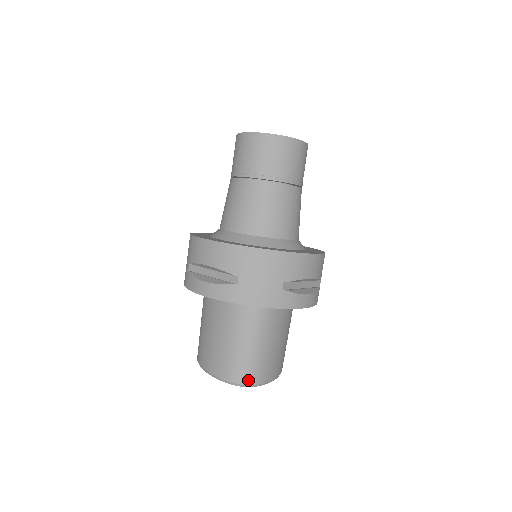
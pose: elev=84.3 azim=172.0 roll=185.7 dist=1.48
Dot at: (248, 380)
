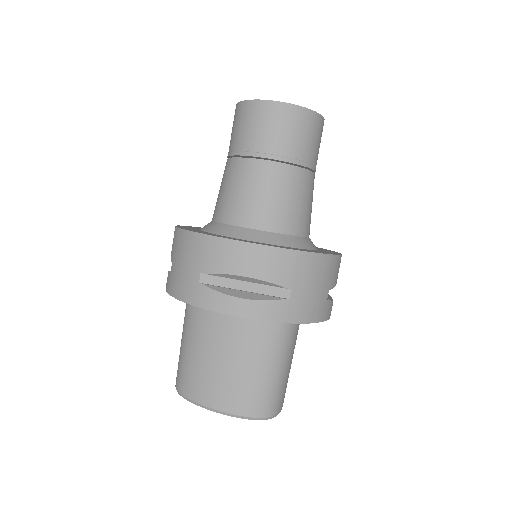
Dot at: (275, 410)
